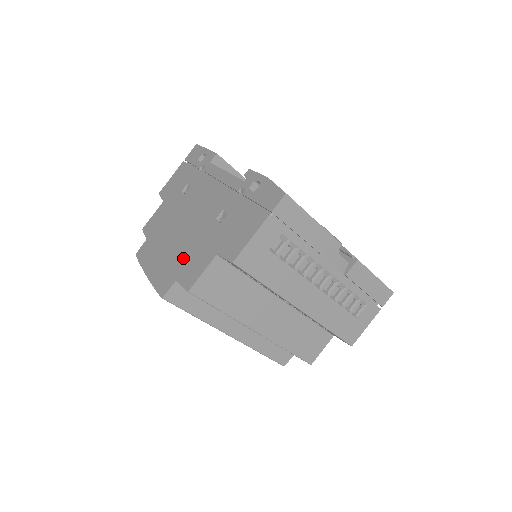
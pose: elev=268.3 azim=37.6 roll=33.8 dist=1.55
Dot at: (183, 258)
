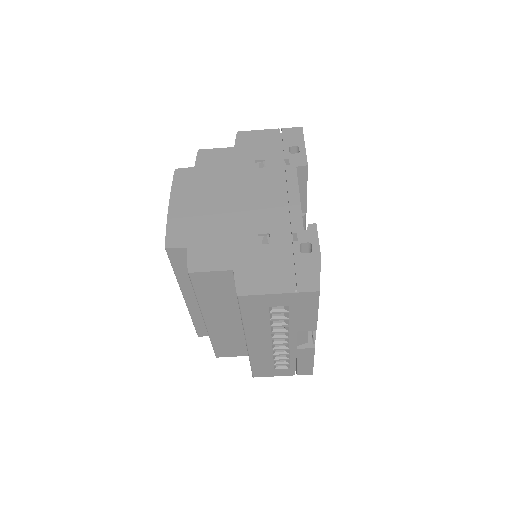
Dot at: (207, 234)
